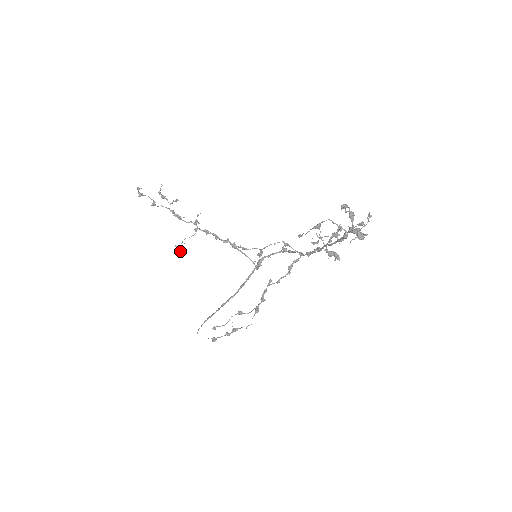
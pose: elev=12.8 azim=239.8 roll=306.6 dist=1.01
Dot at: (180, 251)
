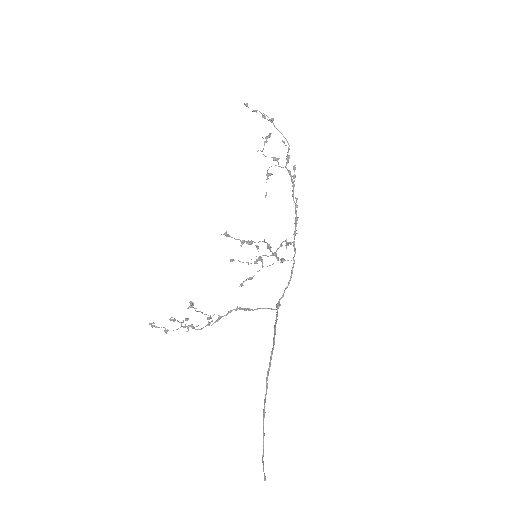
Dot at: (192, 303)
